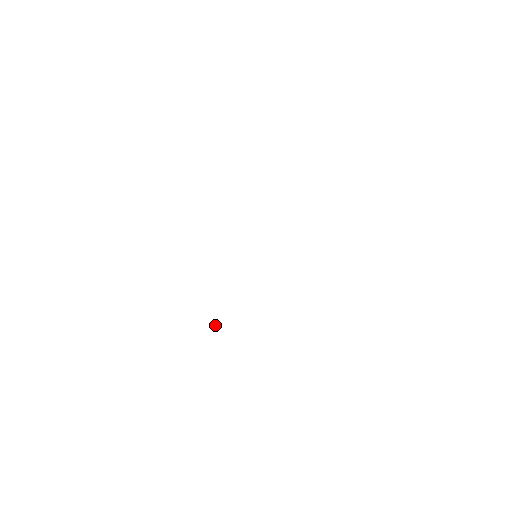
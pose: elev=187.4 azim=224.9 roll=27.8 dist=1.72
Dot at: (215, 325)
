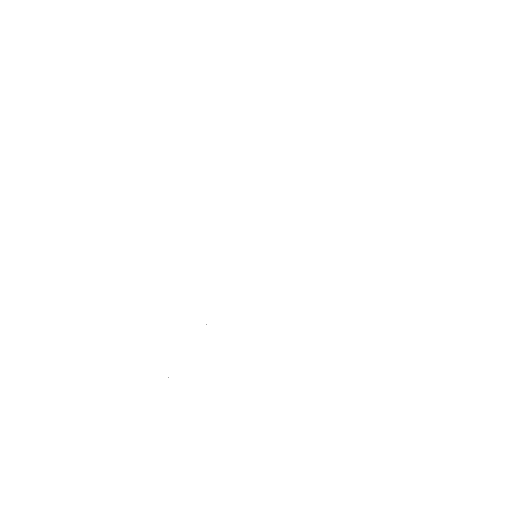
Dot at: occluded
